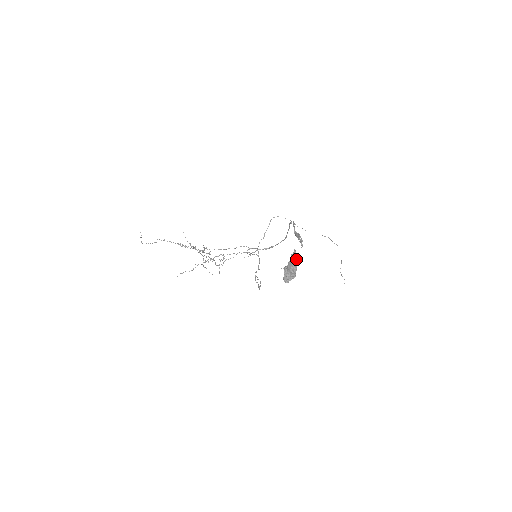
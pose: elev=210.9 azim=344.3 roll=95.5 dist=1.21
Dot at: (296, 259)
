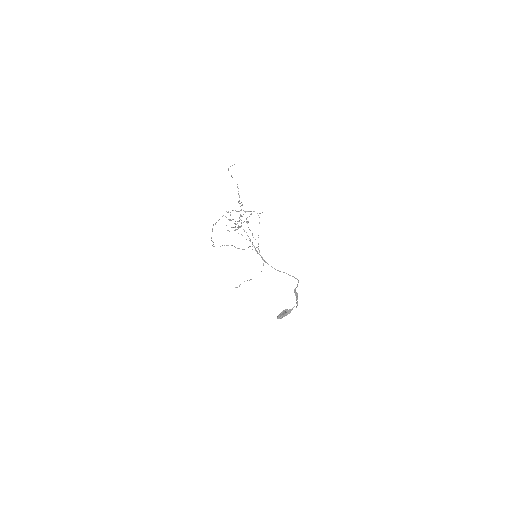
Dot at: occluded
